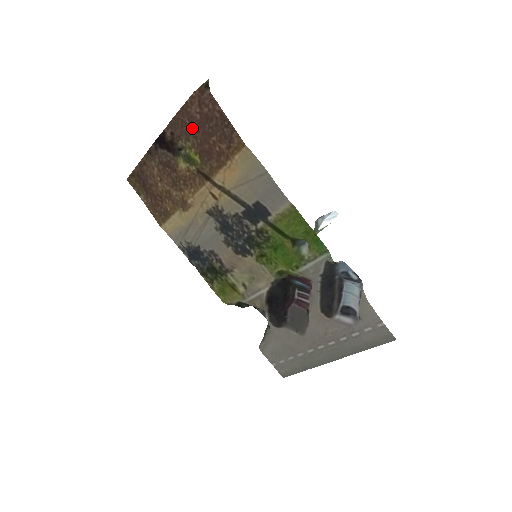
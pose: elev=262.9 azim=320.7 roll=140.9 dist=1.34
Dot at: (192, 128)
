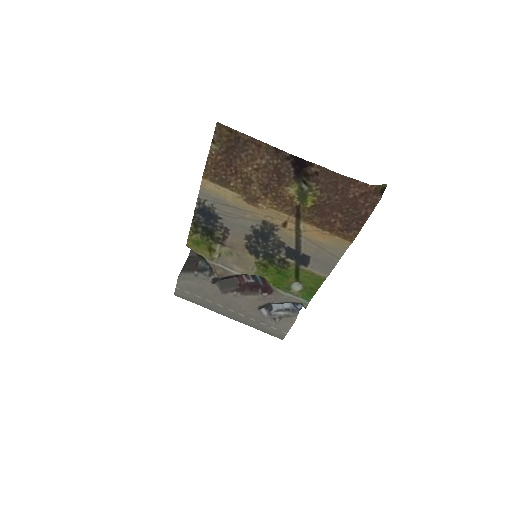
Dot at: (336, 193)
